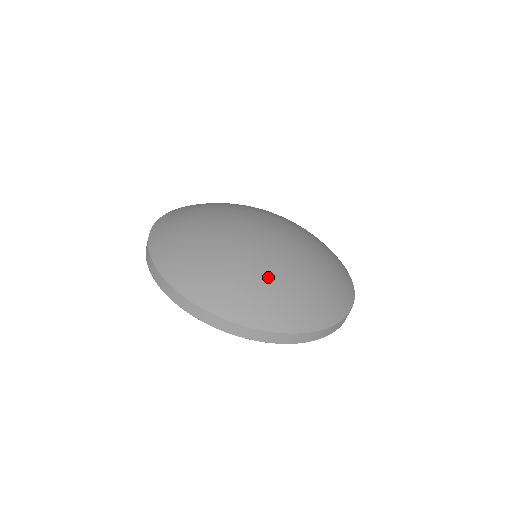
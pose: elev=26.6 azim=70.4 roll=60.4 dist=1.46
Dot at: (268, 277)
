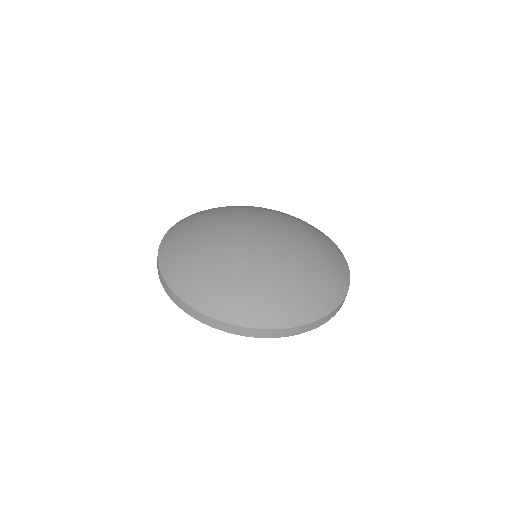
Dot at: (268, 280)
